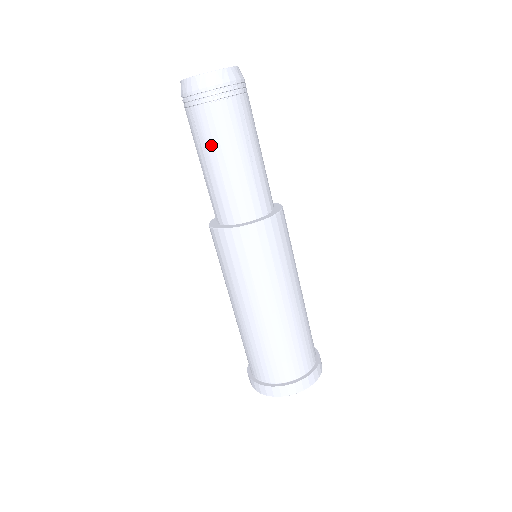
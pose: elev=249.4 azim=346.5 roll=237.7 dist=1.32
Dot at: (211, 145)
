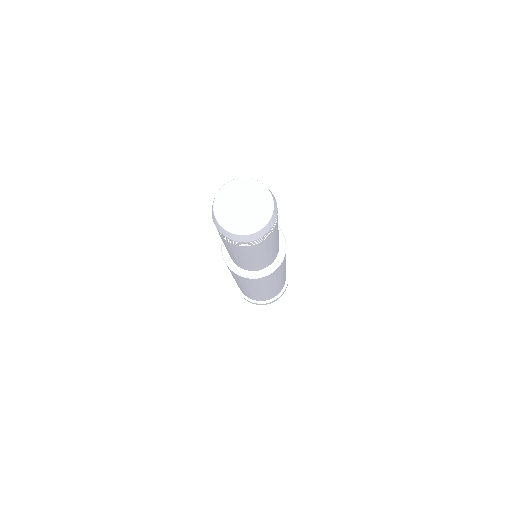
Dot at: (250, 255)
